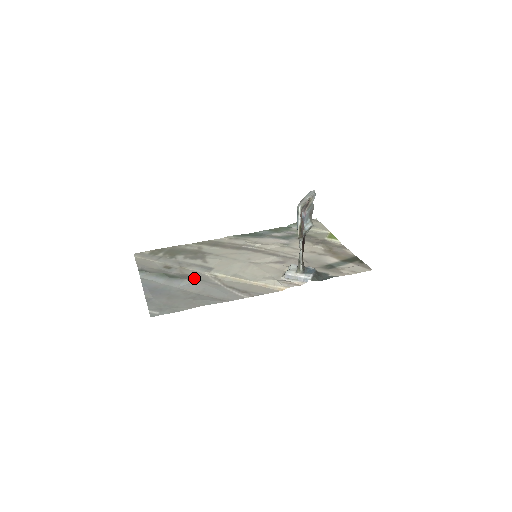
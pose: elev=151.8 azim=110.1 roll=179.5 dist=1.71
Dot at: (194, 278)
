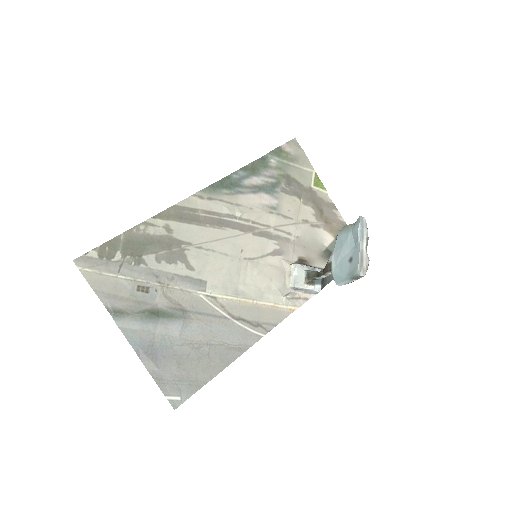
Dot at: (191, 311)
